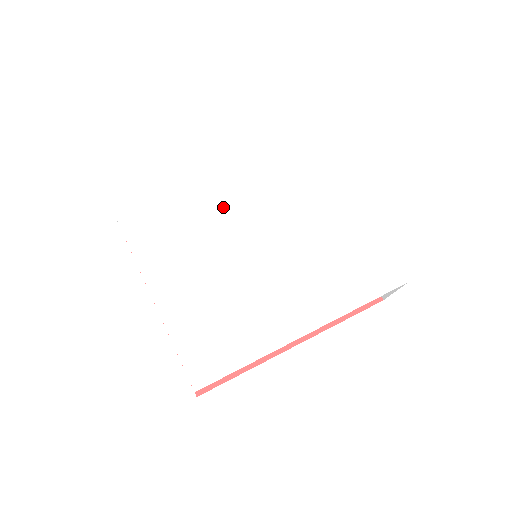
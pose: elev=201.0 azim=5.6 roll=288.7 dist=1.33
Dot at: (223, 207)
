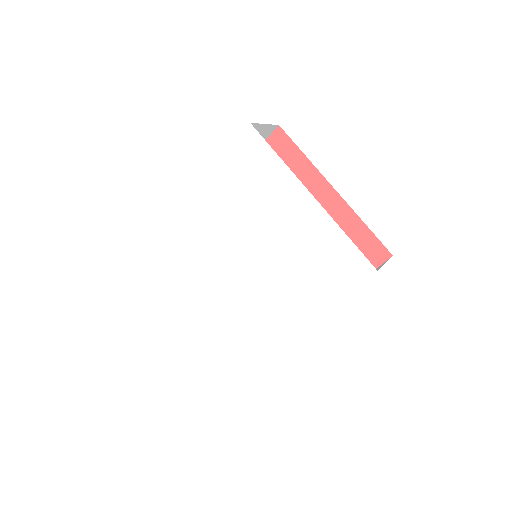
Dot at: (207, 236)
